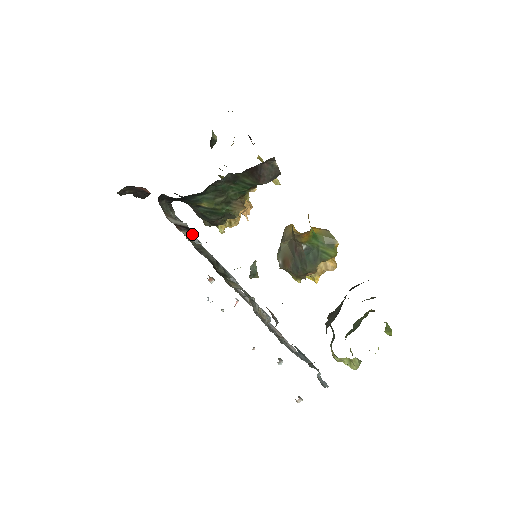
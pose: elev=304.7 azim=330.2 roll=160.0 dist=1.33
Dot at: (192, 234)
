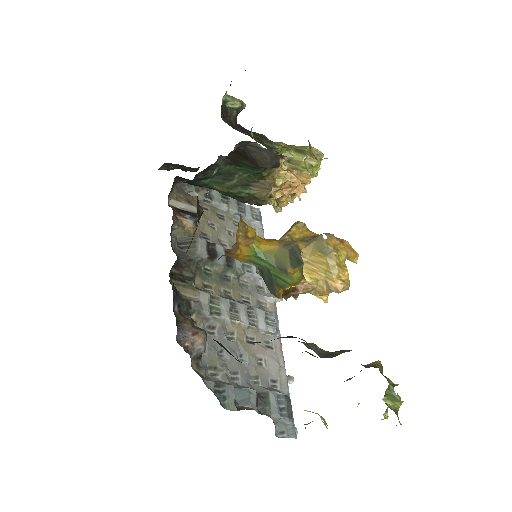
Dot at: (239, 212)
